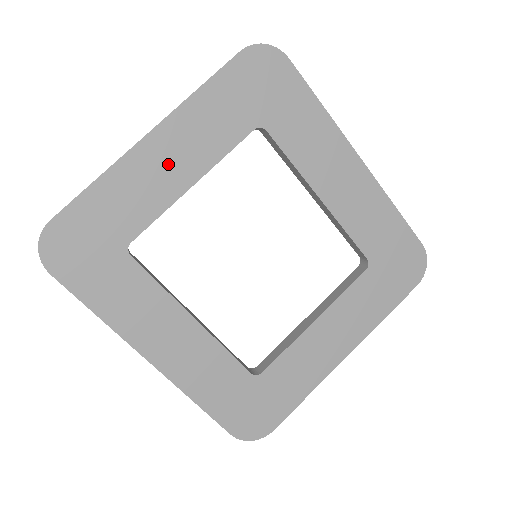
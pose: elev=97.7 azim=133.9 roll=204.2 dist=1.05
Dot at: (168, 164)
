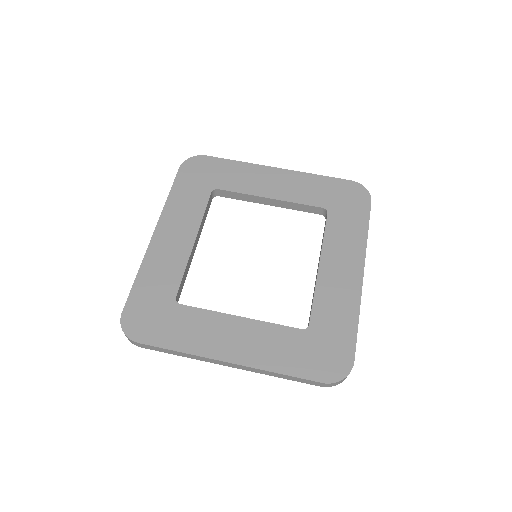
Dot at: (271, 183)
